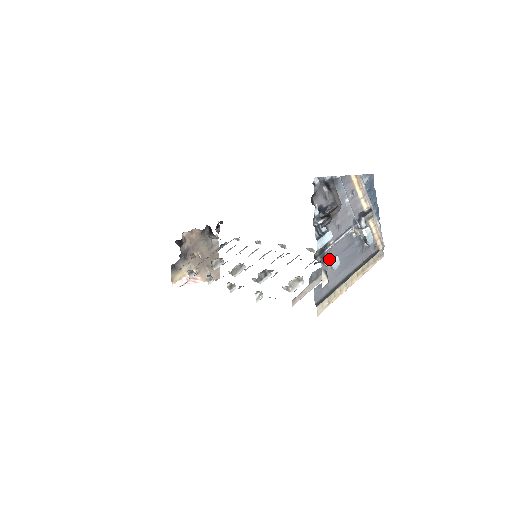
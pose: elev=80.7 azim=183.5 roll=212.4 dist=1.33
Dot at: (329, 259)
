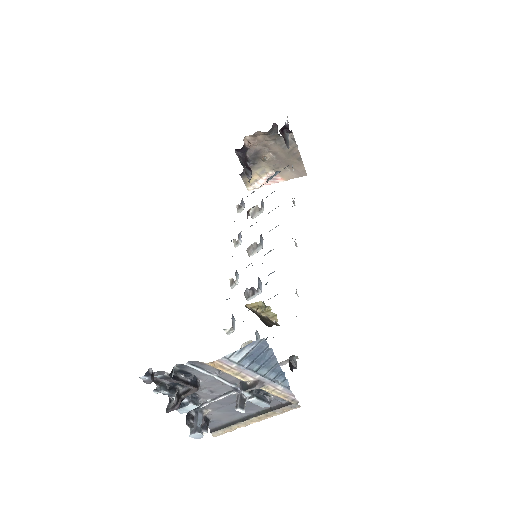
Dot at: (196, 424)
